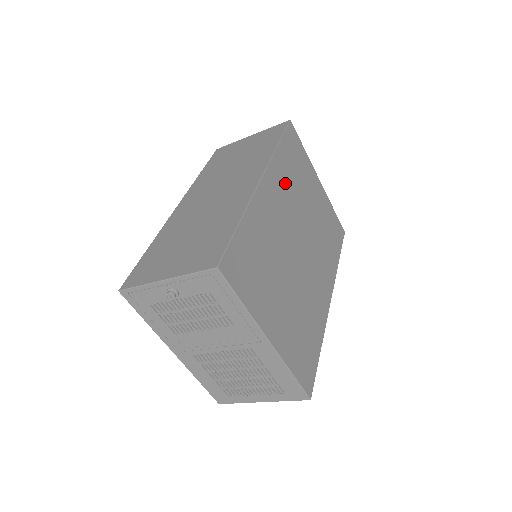
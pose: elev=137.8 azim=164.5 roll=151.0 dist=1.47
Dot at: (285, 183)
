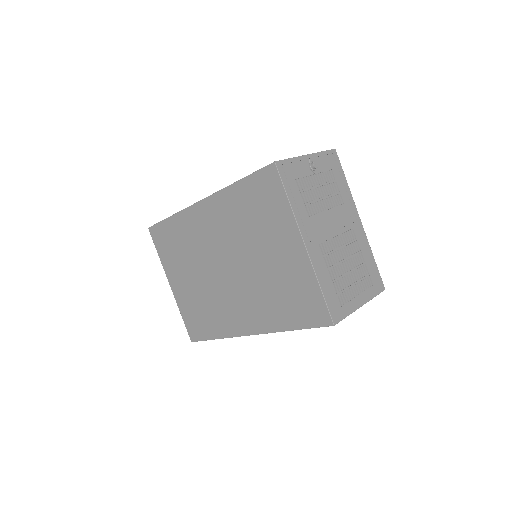
Dot at: occluded
